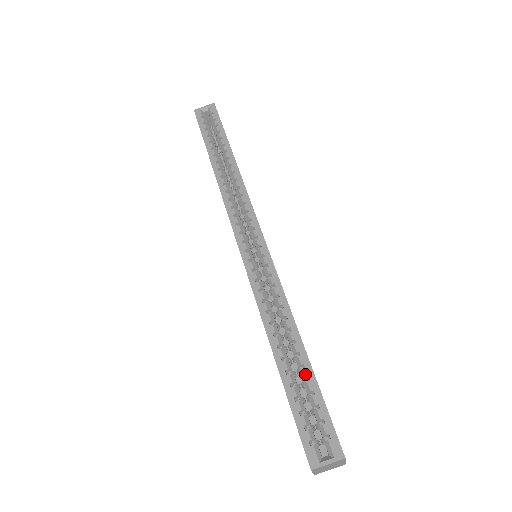
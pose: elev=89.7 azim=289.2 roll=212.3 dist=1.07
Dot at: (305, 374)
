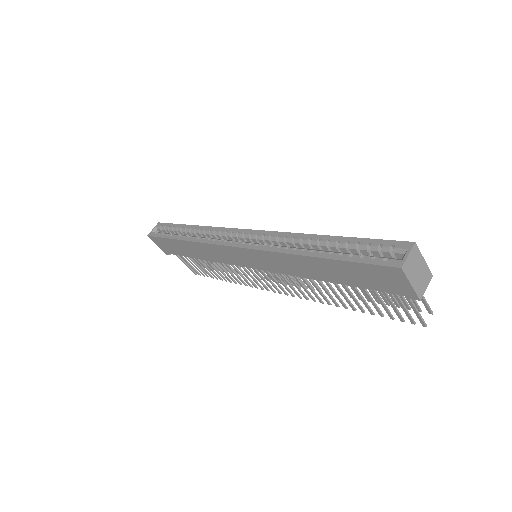
Dot at: (343, 243)
